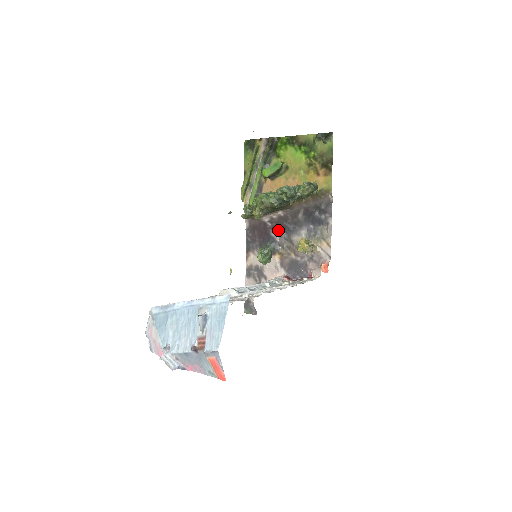
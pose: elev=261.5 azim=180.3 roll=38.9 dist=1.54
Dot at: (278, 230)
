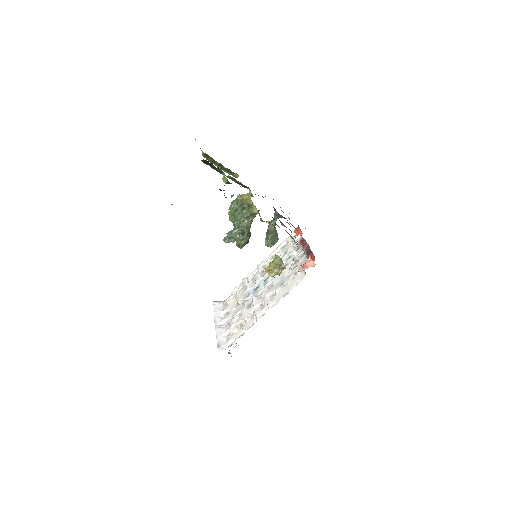
Dot at: occluded
